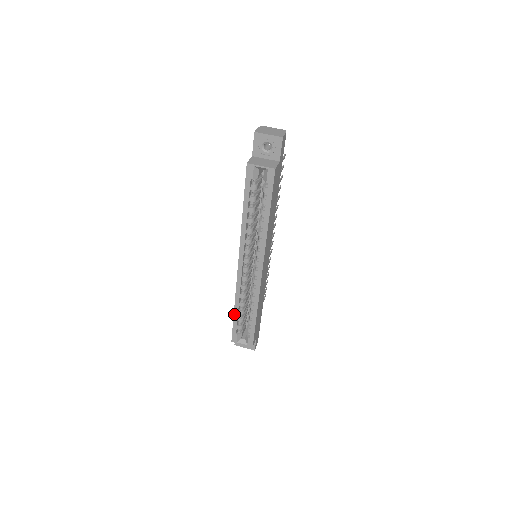
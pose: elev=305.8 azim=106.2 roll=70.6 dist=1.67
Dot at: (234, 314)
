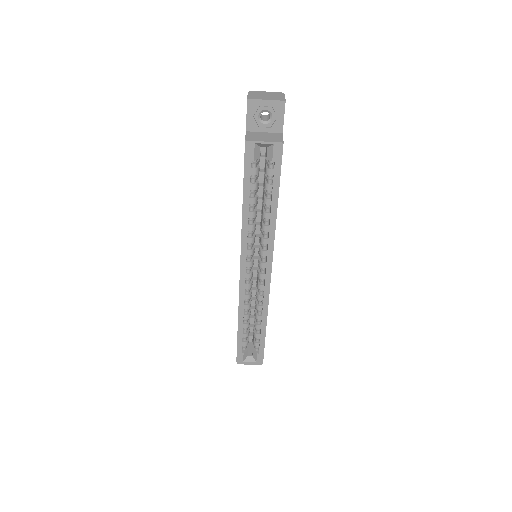
Dot at: (238, 330)
